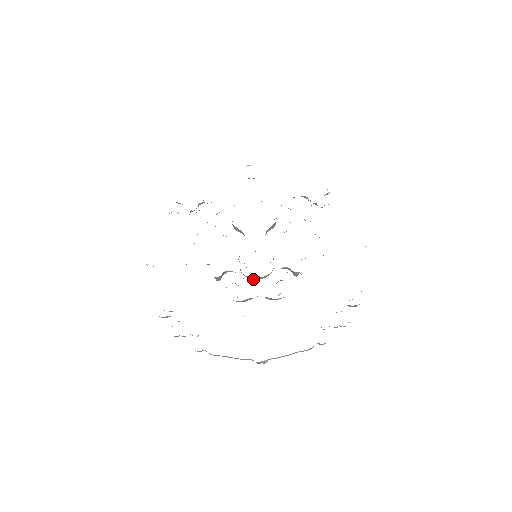
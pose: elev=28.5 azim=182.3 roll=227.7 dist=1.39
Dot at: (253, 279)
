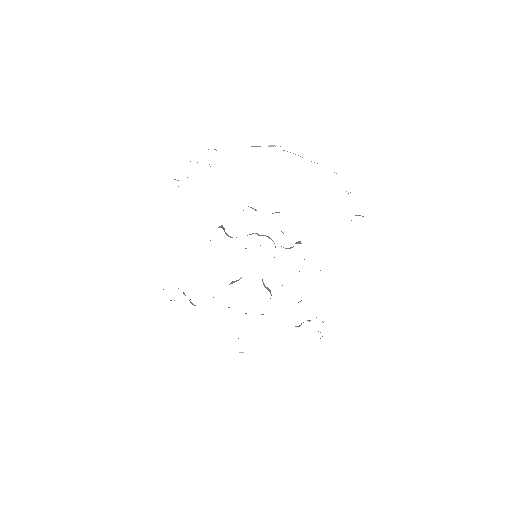
Dot at: occluded
